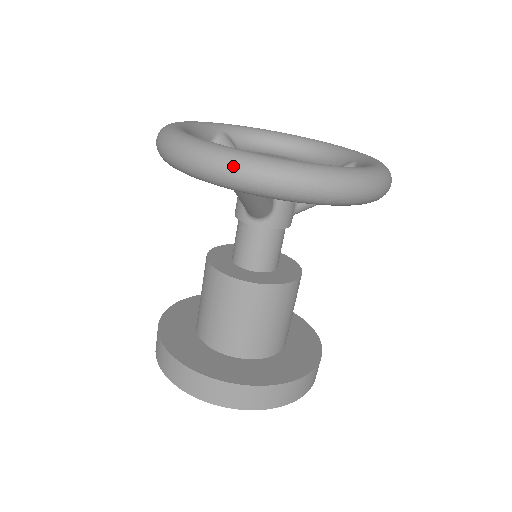
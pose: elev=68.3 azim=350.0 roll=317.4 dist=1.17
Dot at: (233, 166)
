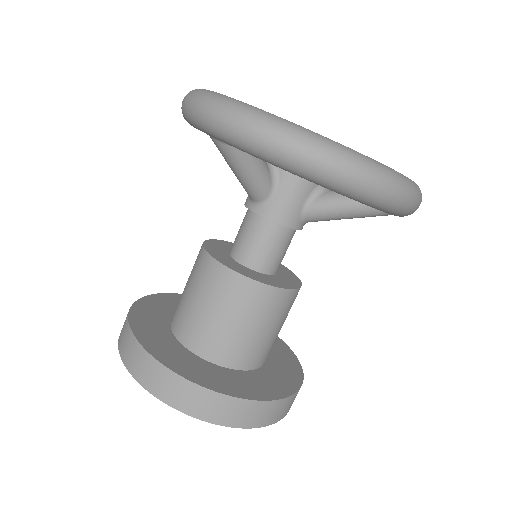
Dot at: (203, 101)
